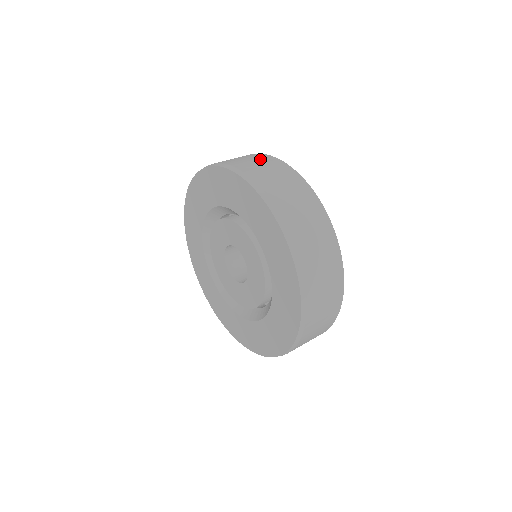
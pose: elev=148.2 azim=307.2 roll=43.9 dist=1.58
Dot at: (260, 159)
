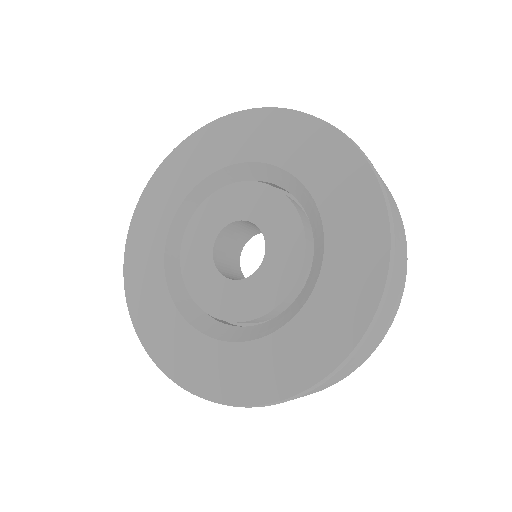
Dot at: occluded
